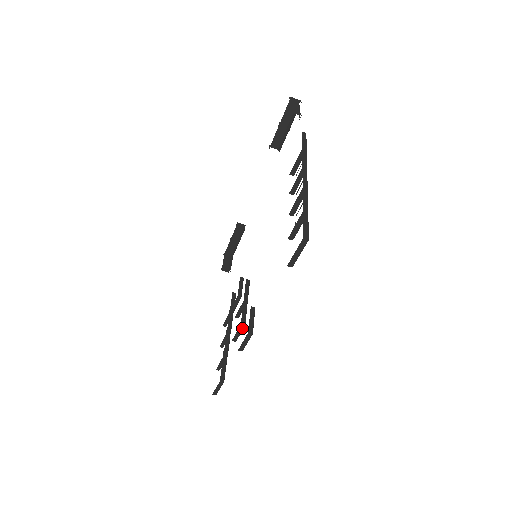
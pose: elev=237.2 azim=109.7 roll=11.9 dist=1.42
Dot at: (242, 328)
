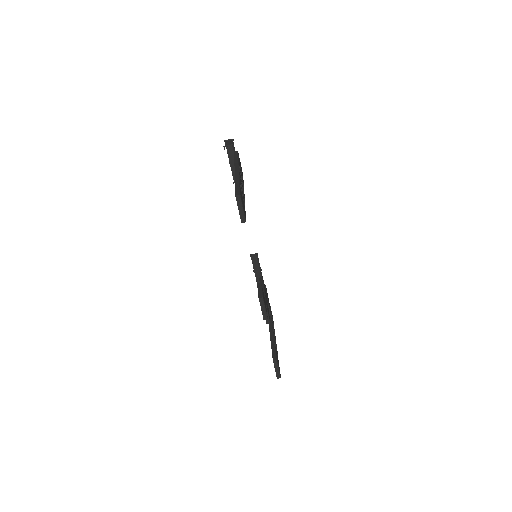
Dot at: occluded
